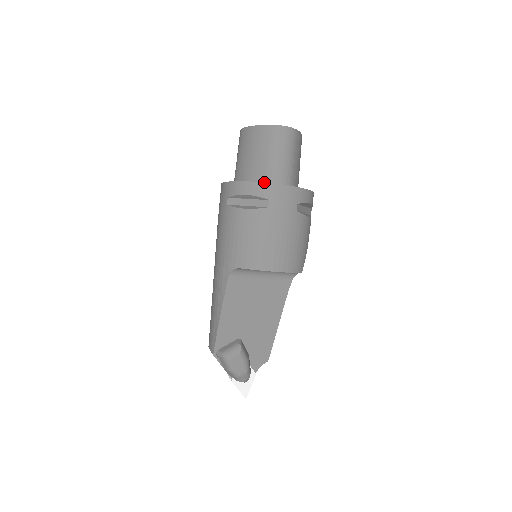
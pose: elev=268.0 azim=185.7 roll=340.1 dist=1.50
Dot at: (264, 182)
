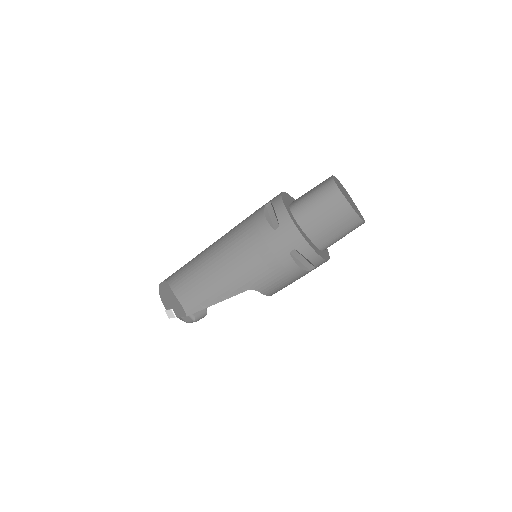
Dot at: (325, 259)
